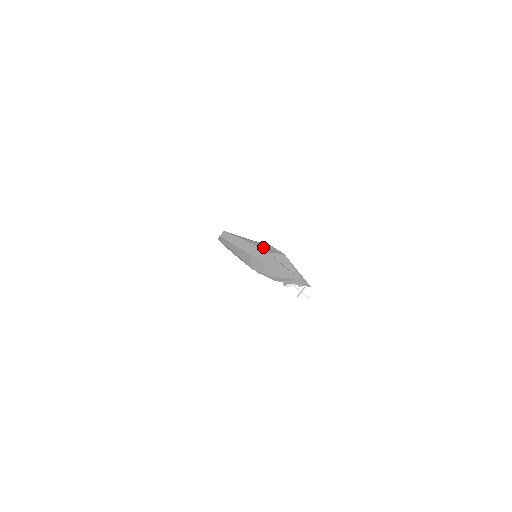
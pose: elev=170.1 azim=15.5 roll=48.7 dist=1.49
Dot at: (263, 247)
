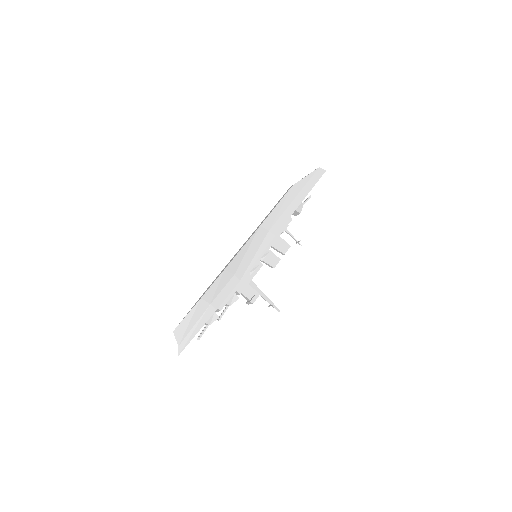
Dot at: (222, 277)
